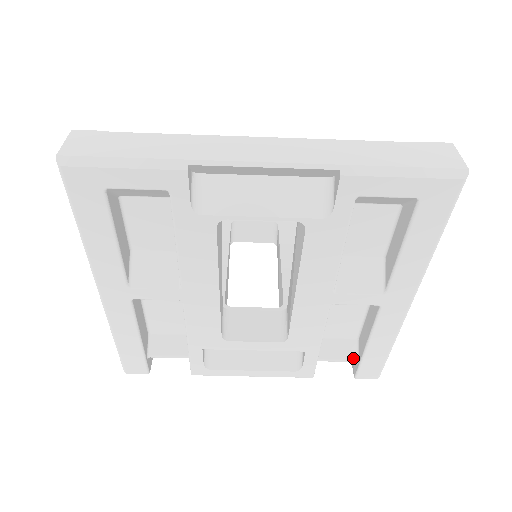
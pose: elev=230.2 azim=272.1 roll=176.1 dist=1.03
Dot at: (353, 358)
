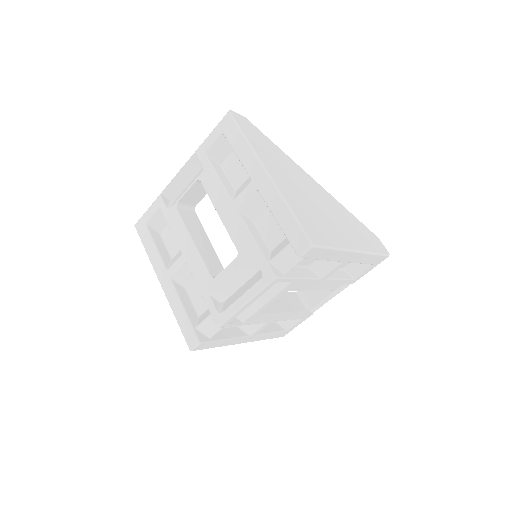
Dot at: (288, 244)
